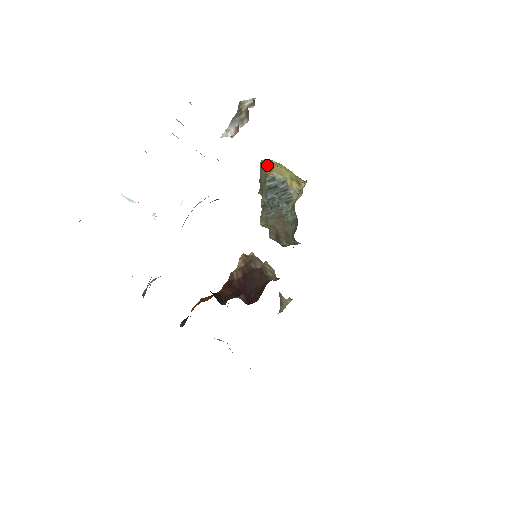
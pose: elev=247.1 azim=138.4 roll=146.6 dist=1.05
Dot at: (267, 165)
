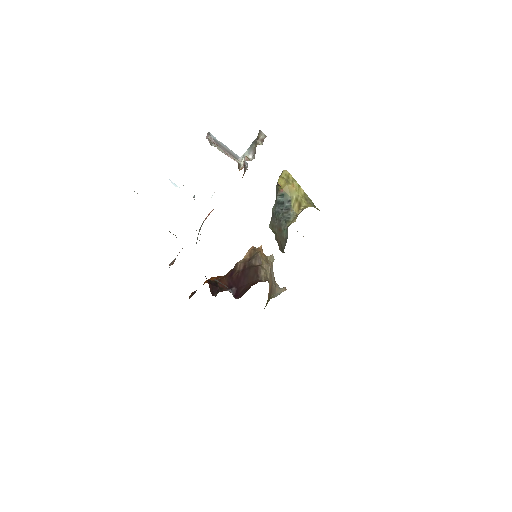
Dot at: (278, 184)
